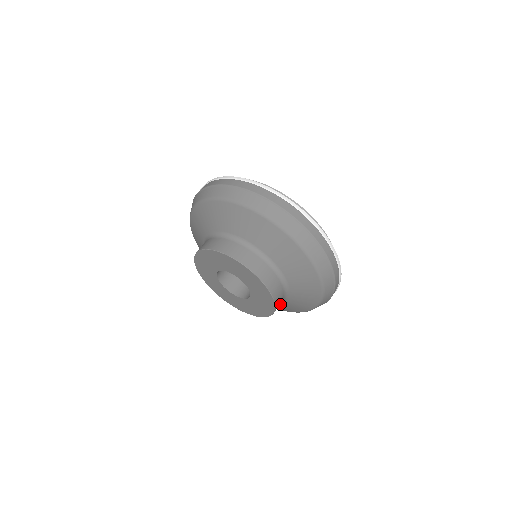
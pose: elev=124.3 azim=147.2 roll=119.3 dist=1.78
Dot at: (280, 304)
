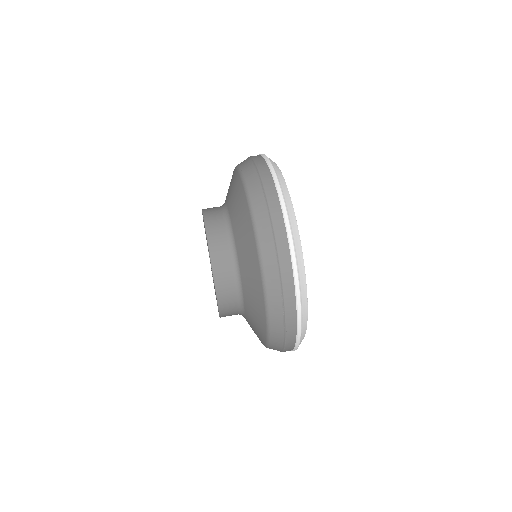
Dot at: (245, 300)
